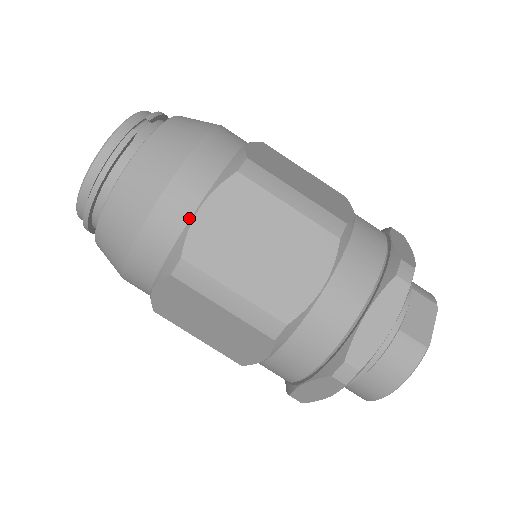
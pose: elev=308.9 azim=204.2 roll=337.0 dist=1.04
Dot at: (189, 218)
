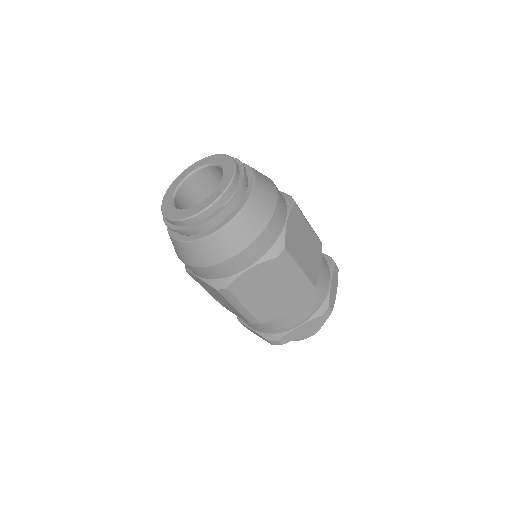
Dot at: (240, 271)
